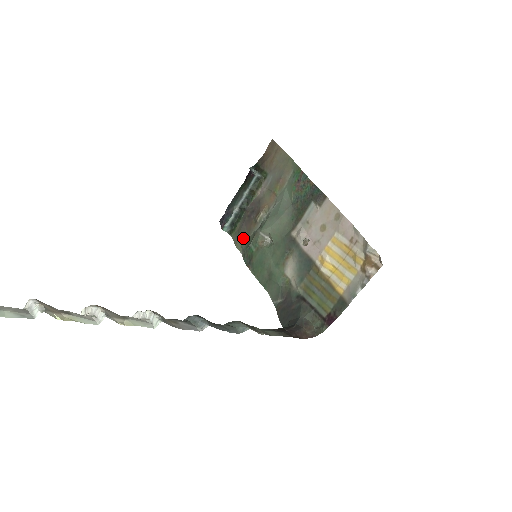
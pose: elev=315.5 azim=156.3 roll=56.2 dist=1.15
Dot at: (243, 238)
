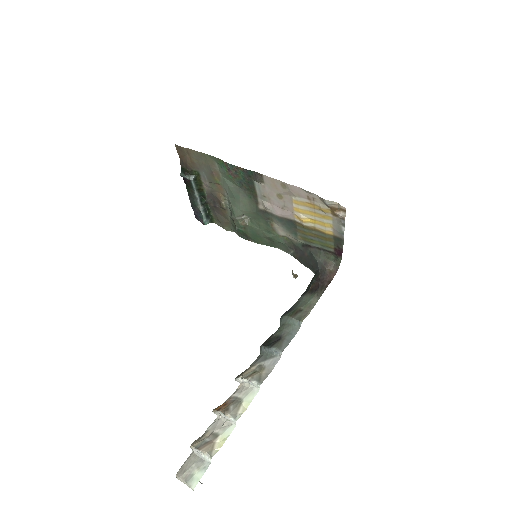
Dot at: (226, 223)
